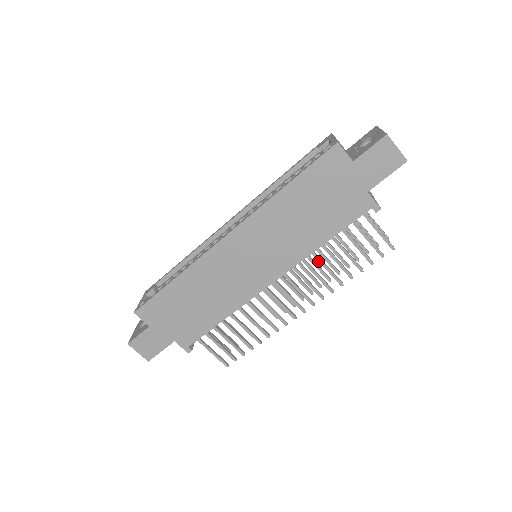
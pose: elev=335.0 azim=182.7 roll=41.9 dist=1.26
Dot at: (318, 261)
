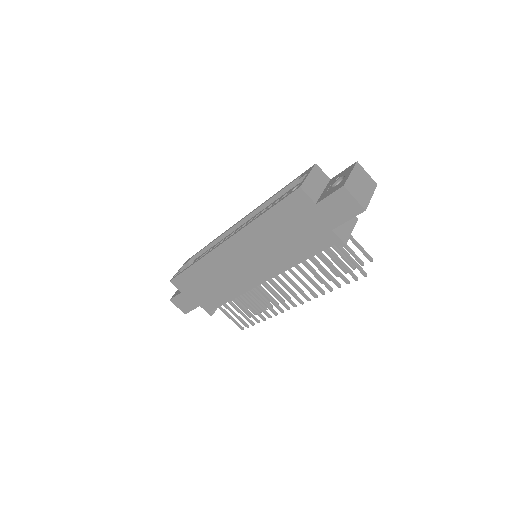
Dot at: (301, 272)
